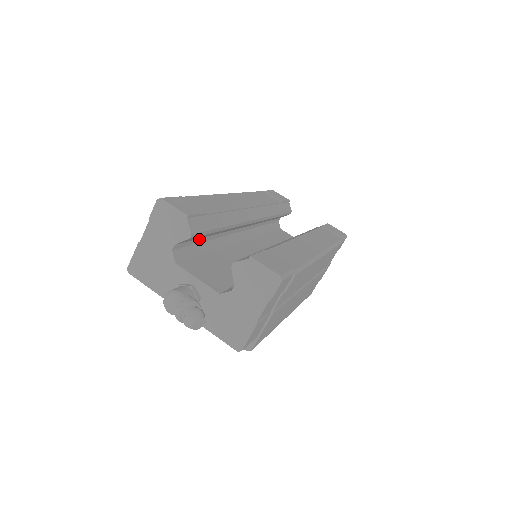
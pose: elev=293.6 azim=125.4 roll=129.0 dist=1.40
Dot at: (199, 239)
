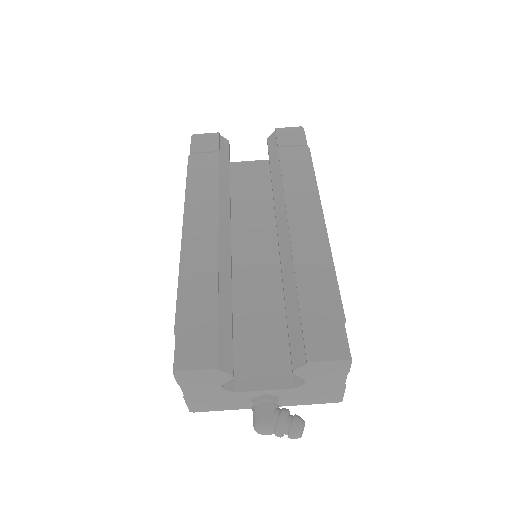
Dot at: occluded
